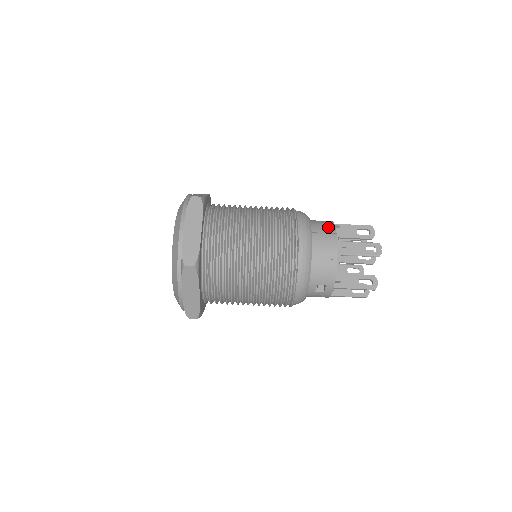
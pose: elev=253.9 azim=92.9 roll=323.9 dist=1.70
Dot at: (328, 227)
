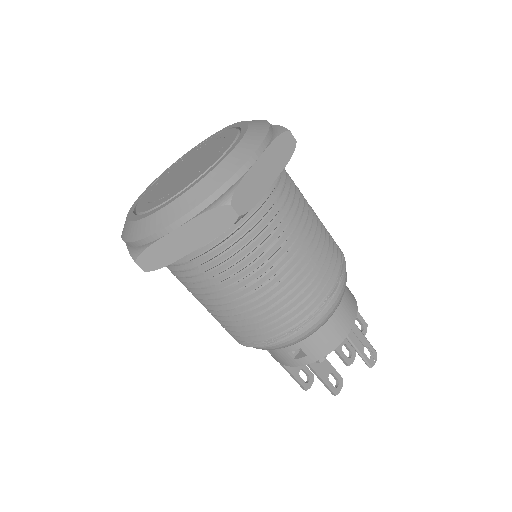
Dot at: (353, 296)
